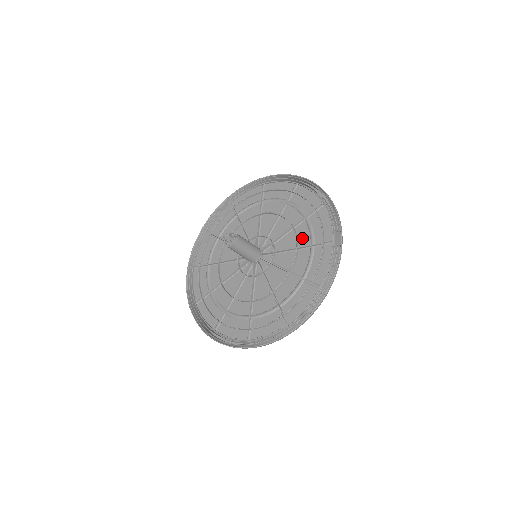
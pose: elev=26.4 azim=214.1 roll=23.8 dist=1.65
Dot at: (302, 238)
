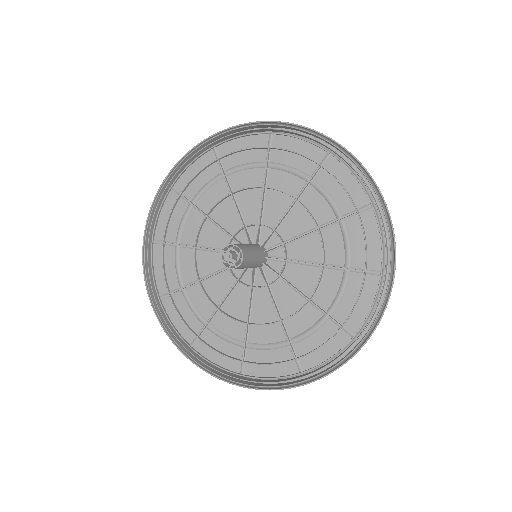
Dot at: (318, 212)
